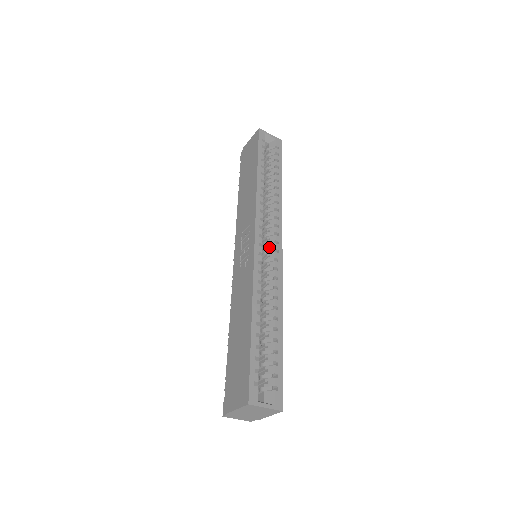
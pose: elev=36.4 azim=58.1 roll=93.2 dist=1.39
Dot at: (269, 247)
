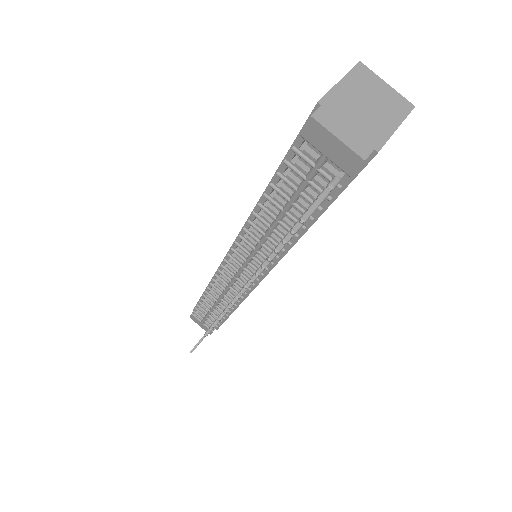
Dot at: occluded
